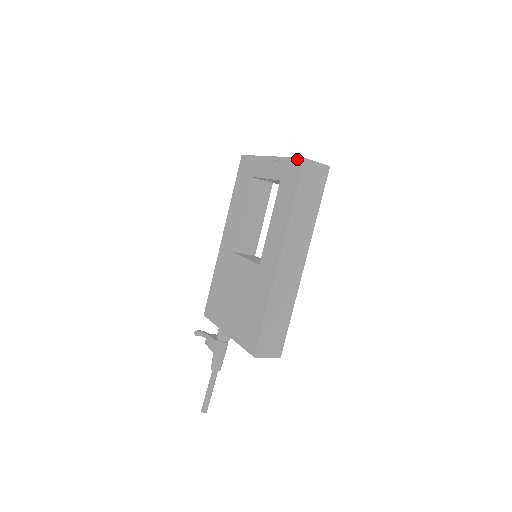
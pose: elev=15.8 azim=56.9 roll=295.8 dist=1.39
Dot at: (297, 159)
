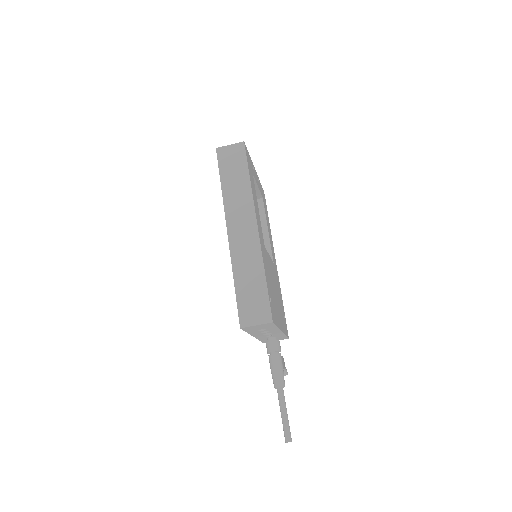
Dot at: occluded
